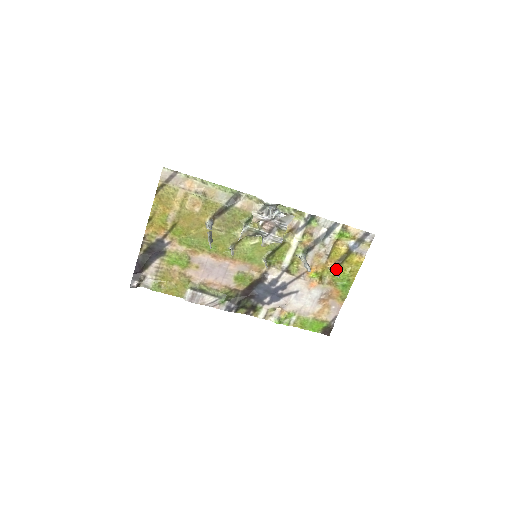
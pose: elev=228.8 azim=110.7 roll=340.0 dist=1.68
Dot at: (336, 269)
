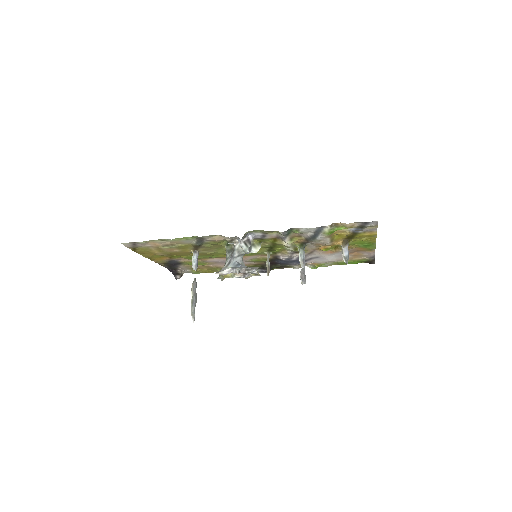
Dot at: (346, 247)
